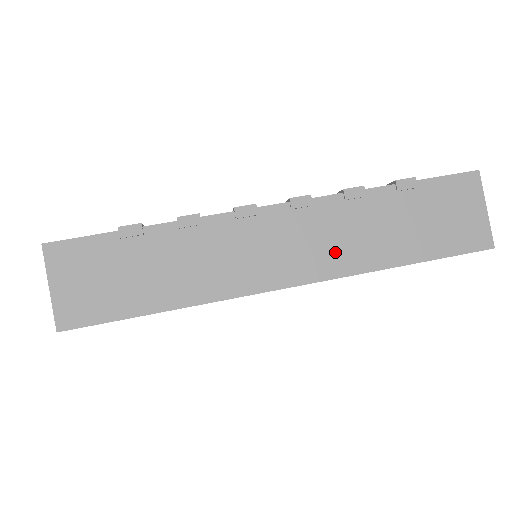
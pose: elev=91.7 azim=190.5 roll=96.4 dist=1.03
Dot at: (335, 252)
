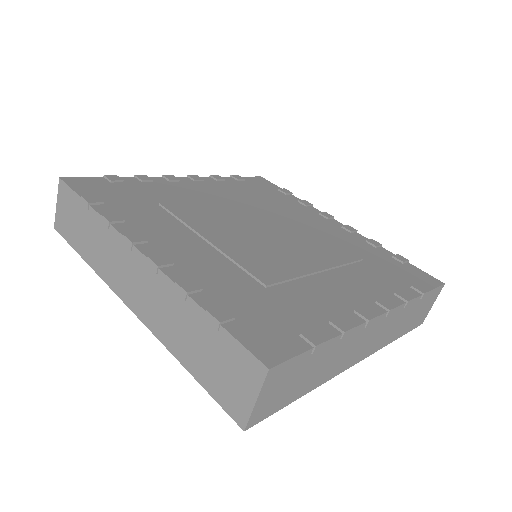
Dot at: (156, 315)
